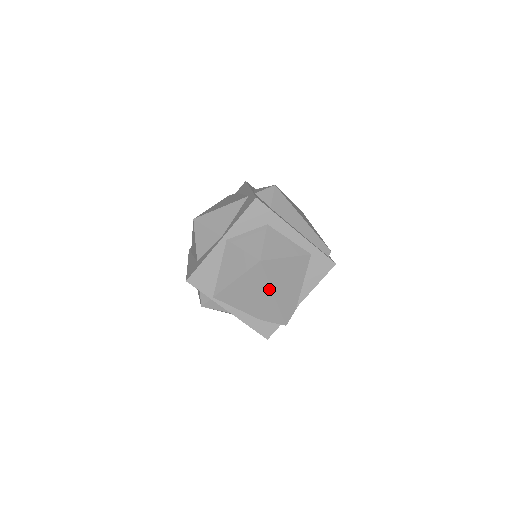
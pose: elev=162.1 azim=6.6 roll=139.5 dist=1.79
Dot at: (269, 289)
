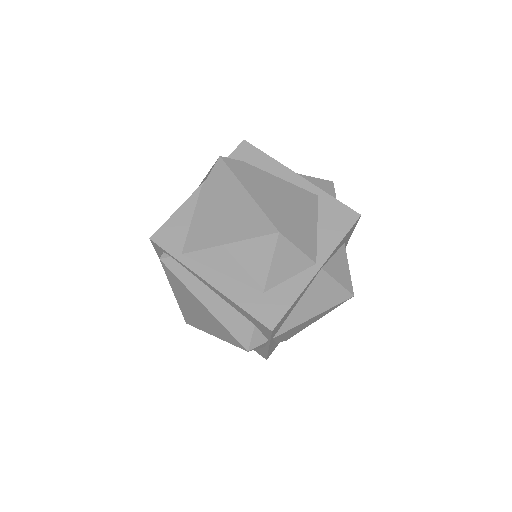
Dot at: (322, 316)
